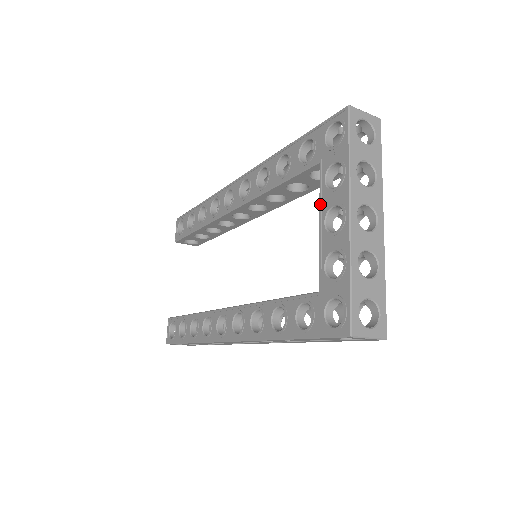
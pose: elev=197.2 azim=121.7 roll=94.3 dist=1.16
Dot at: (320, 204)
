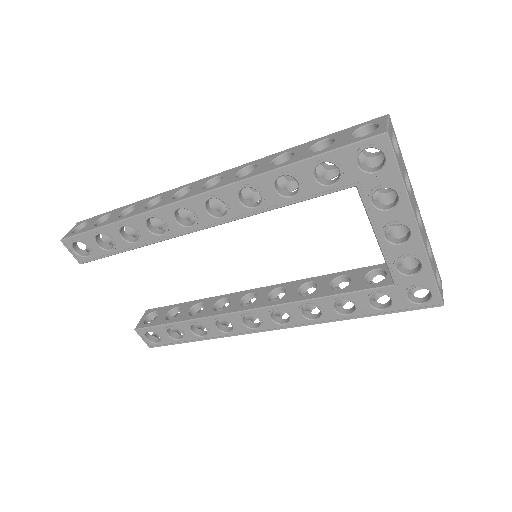
Dot at: (373, 223)
